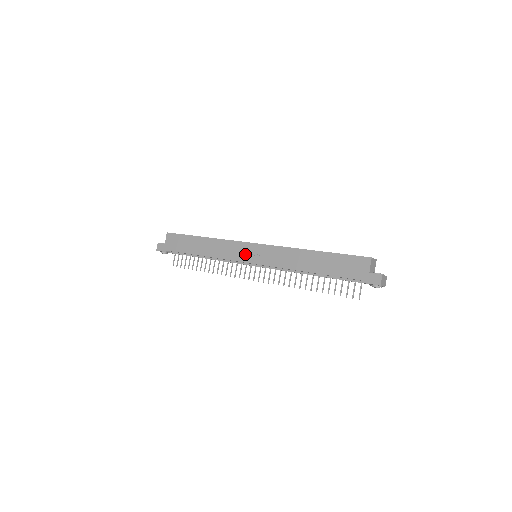
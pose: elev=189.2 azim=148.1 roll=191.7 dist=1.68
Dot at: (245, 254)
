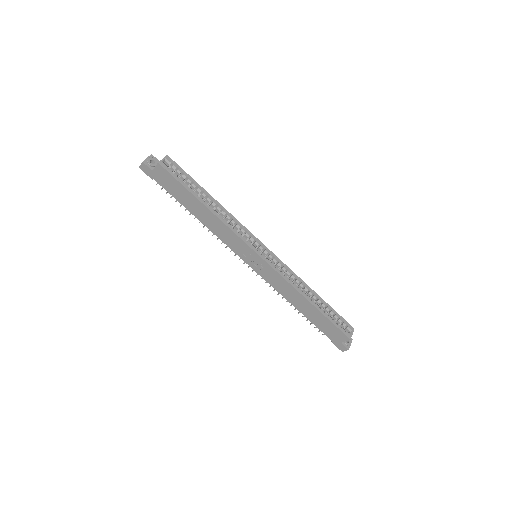
Dot at: (246, 255)
